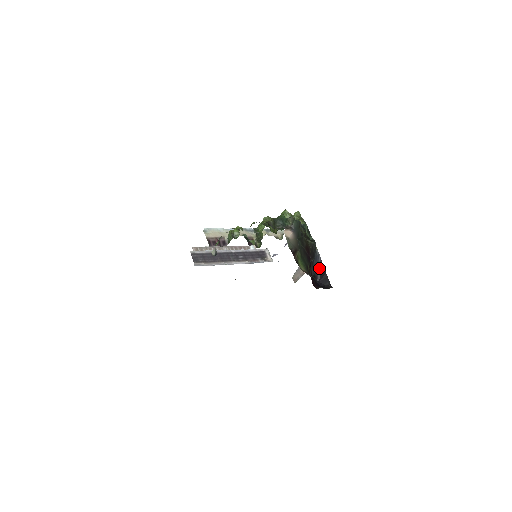
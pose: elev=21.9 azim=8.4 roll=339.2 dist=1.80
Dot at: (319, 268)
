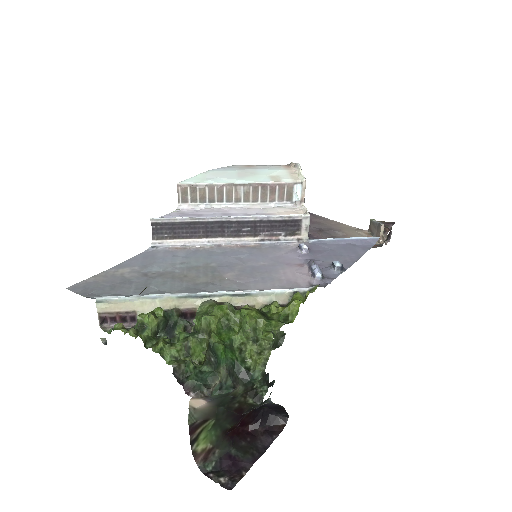
Dot at: (273, 404)
